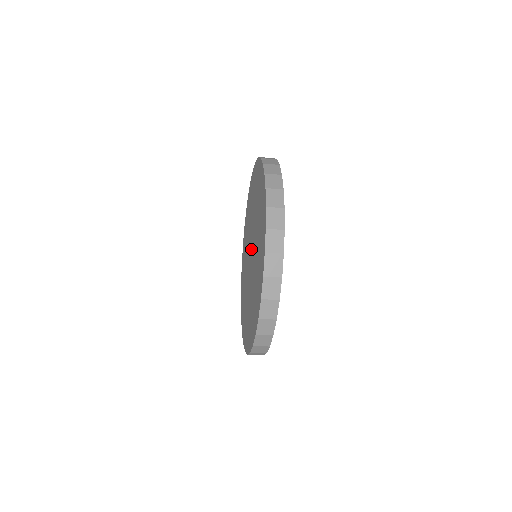
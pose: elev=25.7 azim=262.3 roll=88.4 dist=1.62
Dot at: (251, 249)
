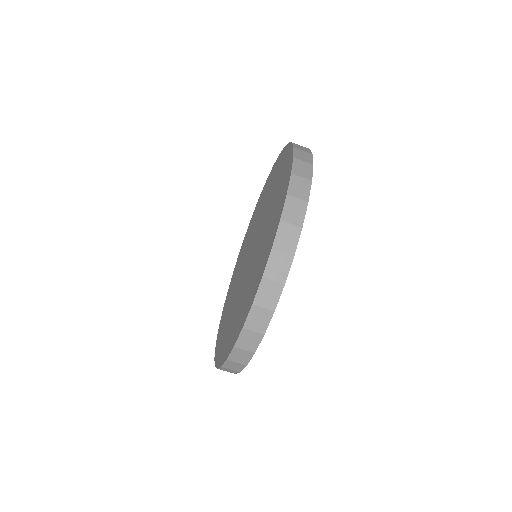
Dot at: (251, 248)
